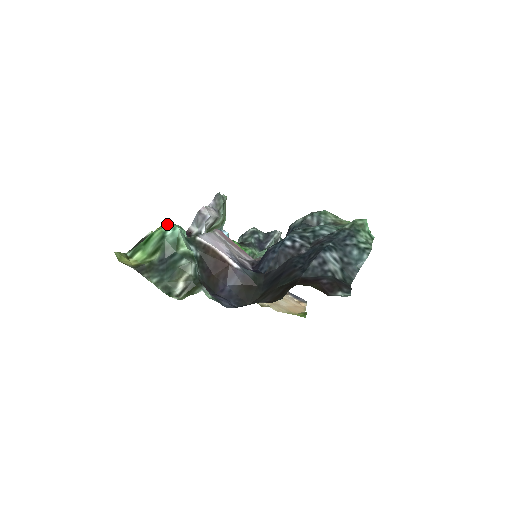
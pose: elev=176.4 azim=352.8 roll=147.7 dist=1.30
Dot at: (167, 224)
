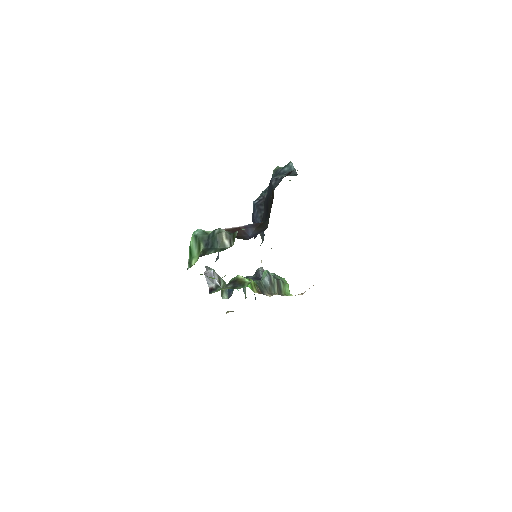
Dot at: (192, 235)
